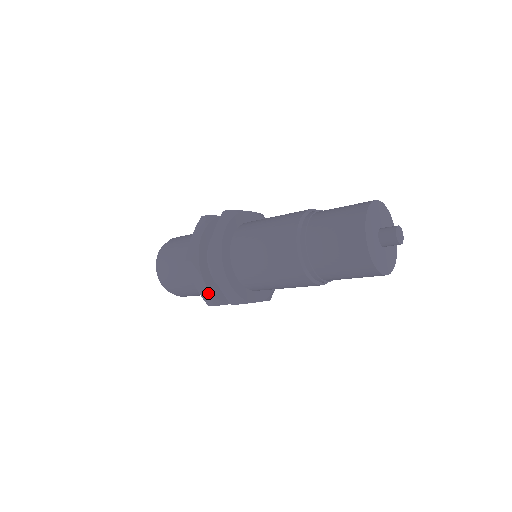
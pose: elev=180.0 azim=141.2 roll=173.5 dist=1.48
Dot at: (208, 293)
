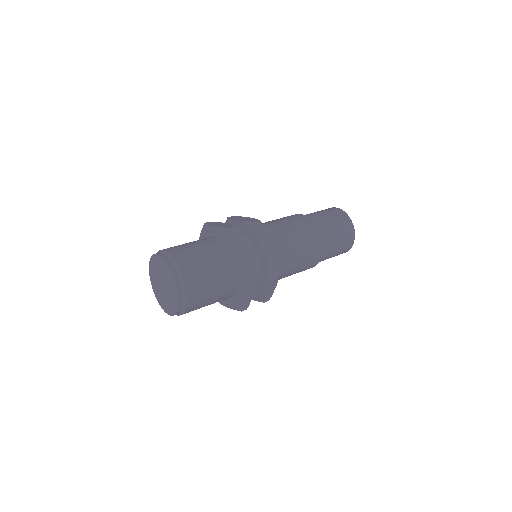
Dot at: (252, 259)
